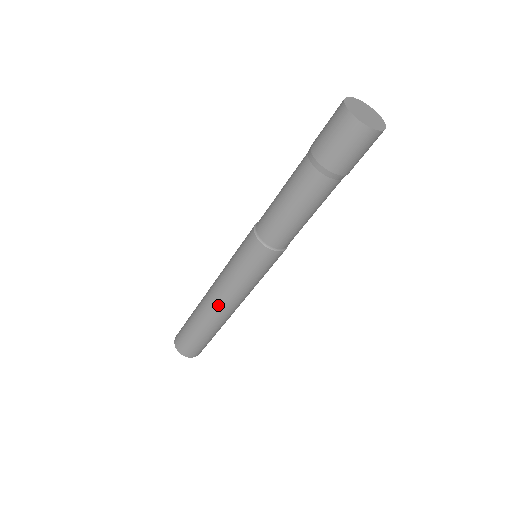
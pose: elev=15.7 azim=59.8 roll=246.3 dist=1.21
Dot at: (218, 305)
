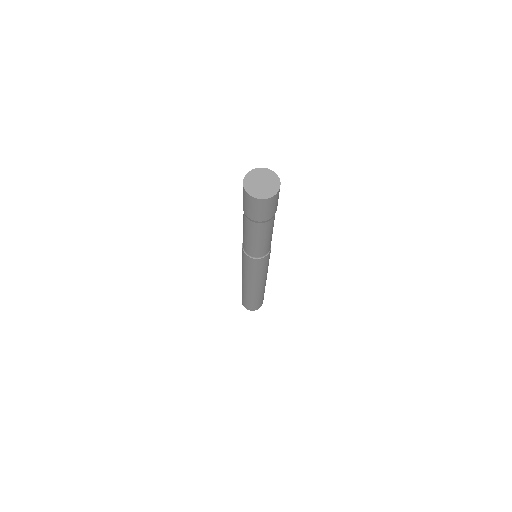
Dot at: (246, 284)
